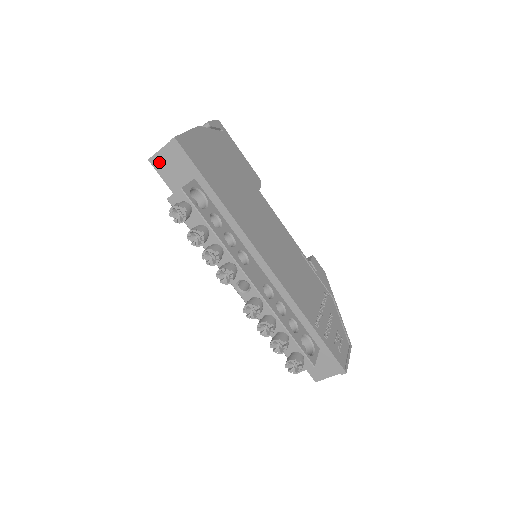
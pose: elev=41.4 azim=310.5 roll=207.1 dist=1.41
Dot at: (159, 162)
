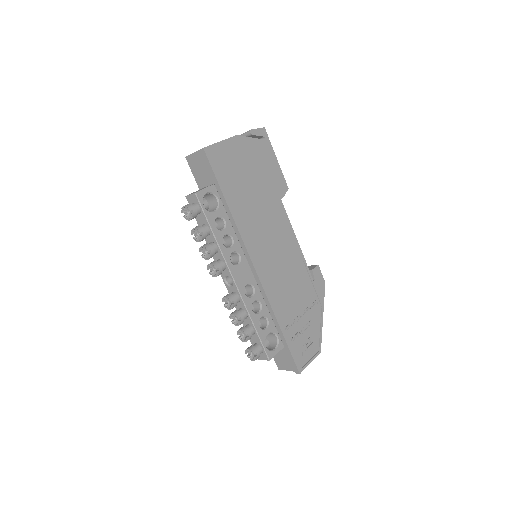
Dot at: (192, 162)
